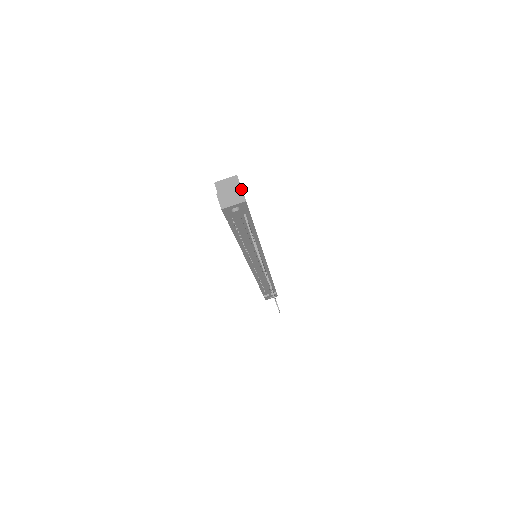
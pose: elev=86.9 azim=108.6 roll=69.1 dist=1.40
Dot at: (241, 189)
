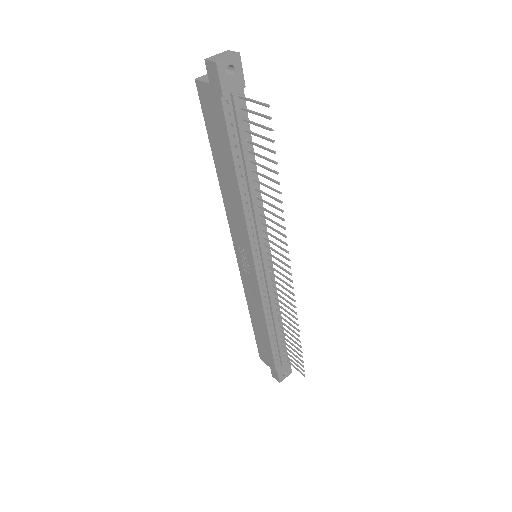
Dot at: (229, 51)
